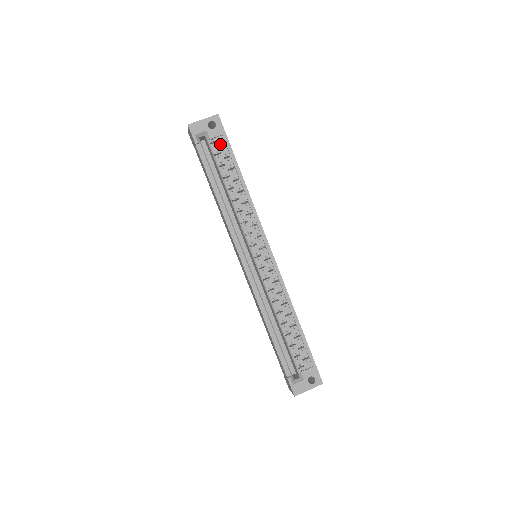
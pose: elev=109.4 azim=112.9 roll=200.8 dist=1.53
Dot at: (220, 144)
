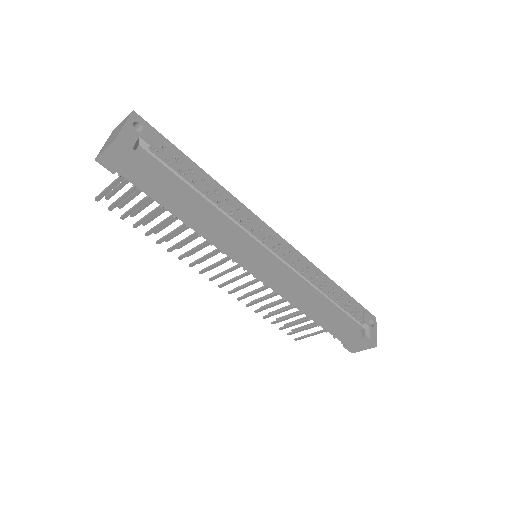
Dot at: (161, 147)
